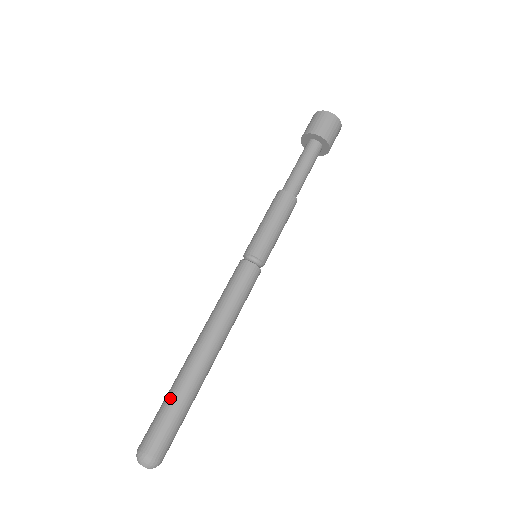
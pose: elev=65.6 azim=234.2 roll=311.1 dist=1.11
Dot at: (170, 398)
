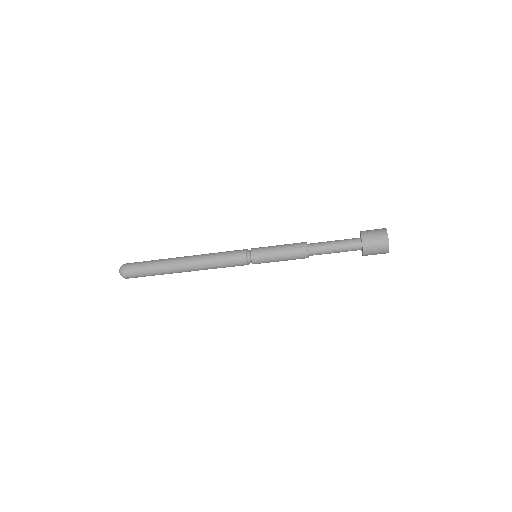
Dot at: (153, 272)
